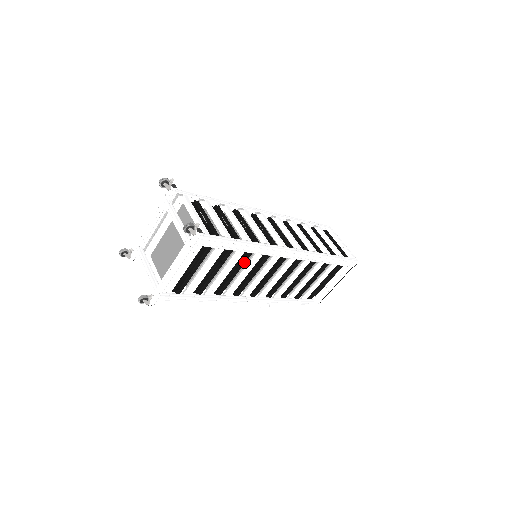
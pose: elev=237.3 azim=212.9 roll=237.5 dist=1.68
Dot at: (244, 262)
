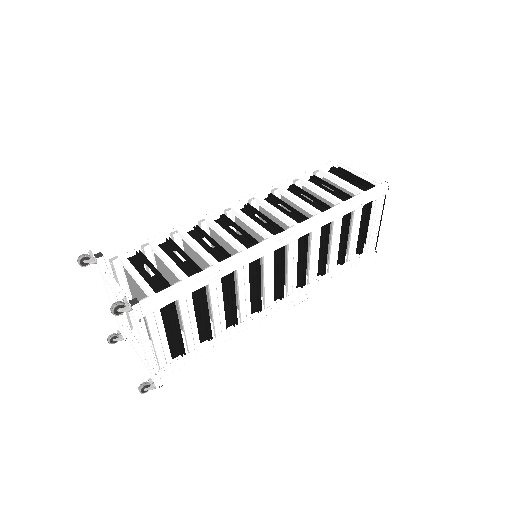
Dot at: (233, 282)
